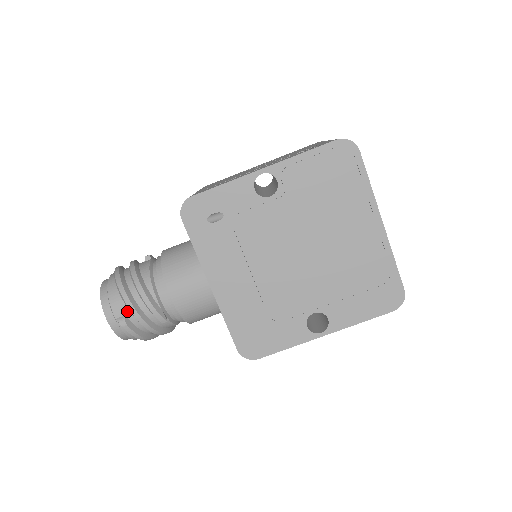
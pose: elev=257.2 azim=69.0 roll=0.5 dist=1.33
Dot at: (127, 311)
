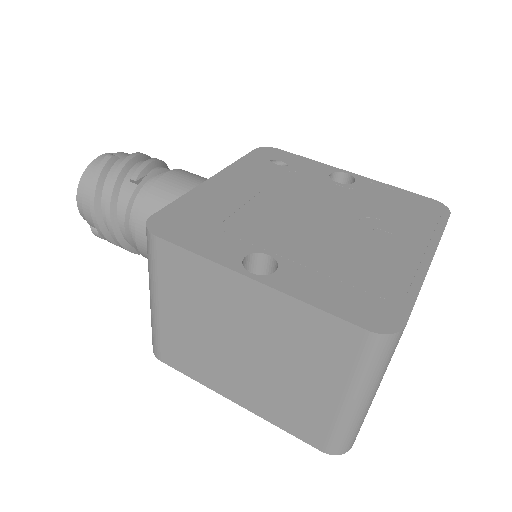
Dot at: occluded
